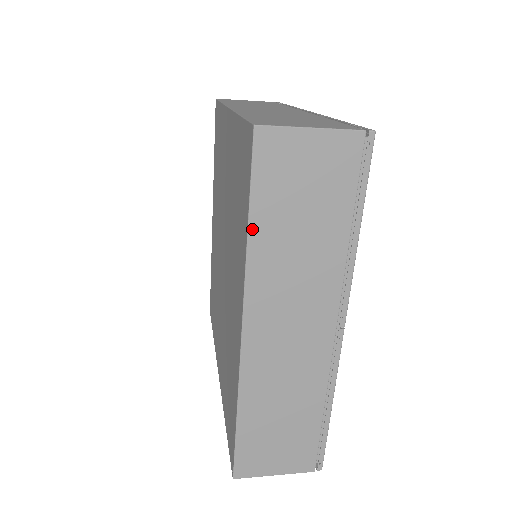
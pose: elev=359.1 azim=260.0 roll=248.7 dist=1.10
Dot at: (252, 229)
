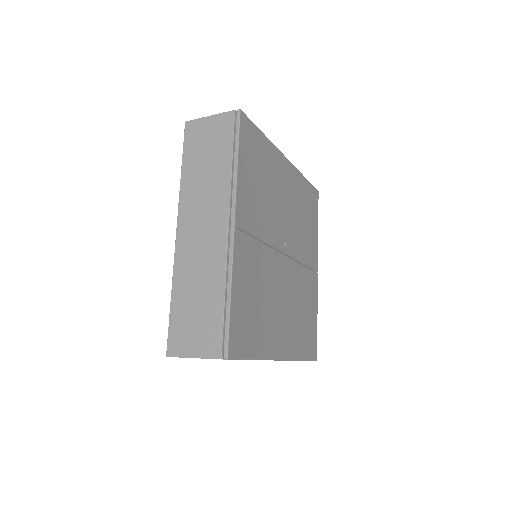
Dot at: (183, 170)
